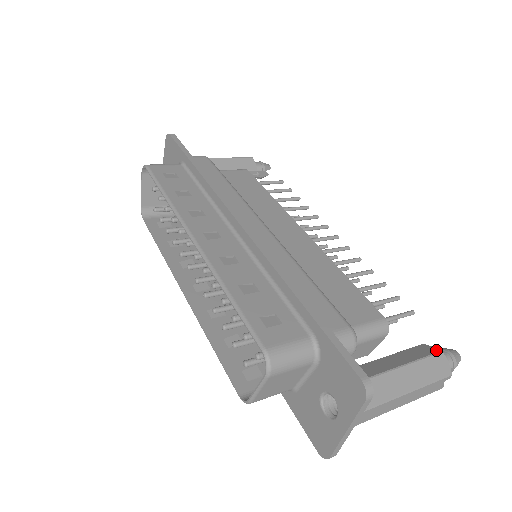
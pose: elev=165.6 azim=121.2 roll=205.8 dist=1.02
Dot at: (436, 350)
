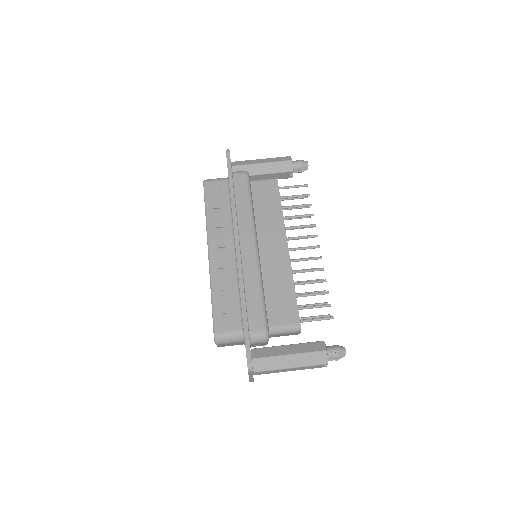
Dot at: (323, 349)
